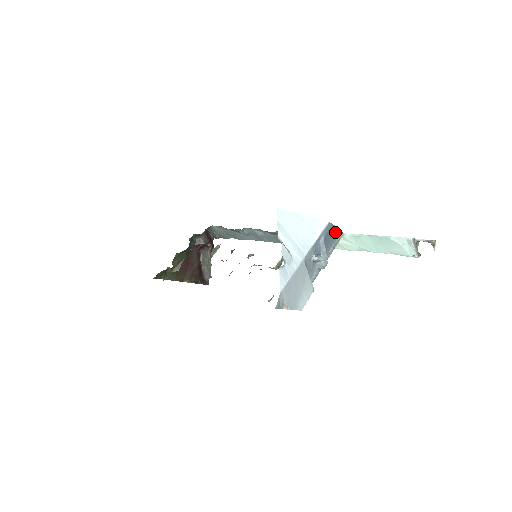
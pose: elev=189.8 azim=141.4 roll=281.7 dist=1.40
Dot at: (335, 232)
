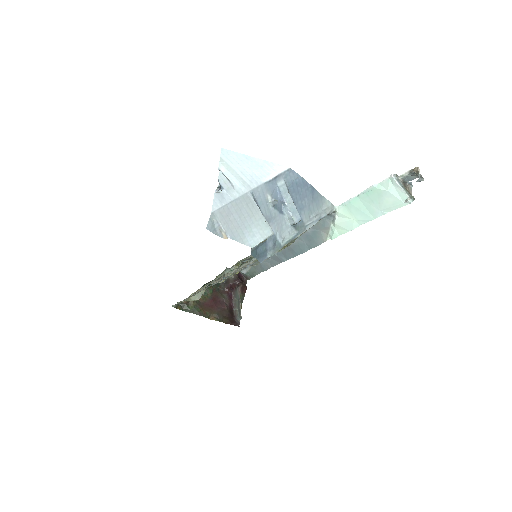
Dot at: (313, 193)
